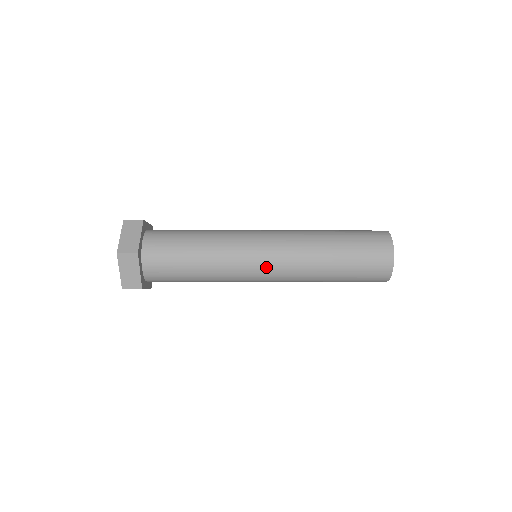
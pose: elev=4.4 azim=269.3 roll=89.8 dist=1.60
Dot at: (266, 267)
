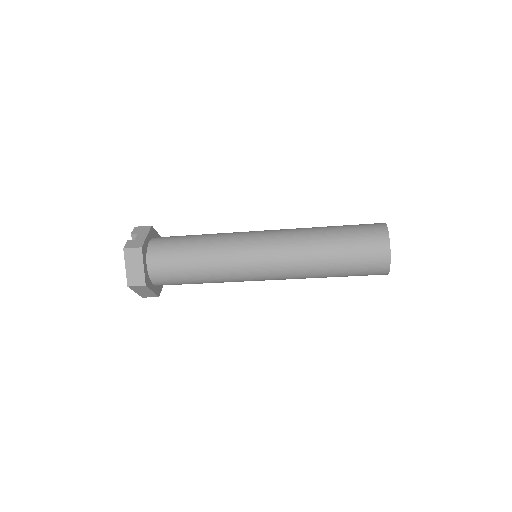
Dot at: (265, 279)
